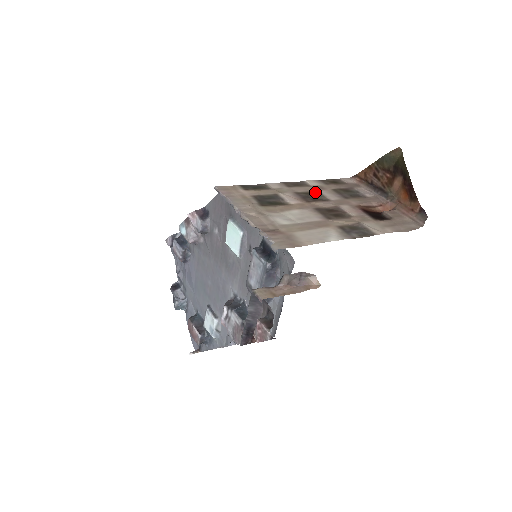
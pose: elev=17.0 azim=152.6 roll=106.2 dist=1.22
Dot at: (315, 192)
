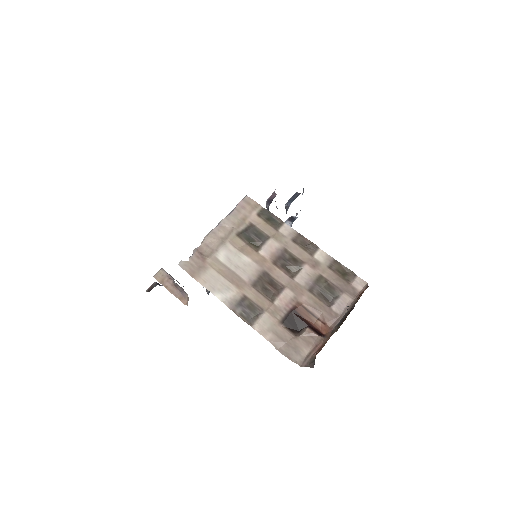
Dot at: (300, 263)
